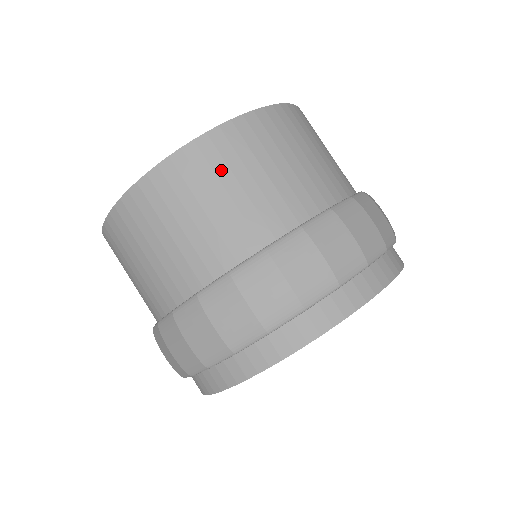
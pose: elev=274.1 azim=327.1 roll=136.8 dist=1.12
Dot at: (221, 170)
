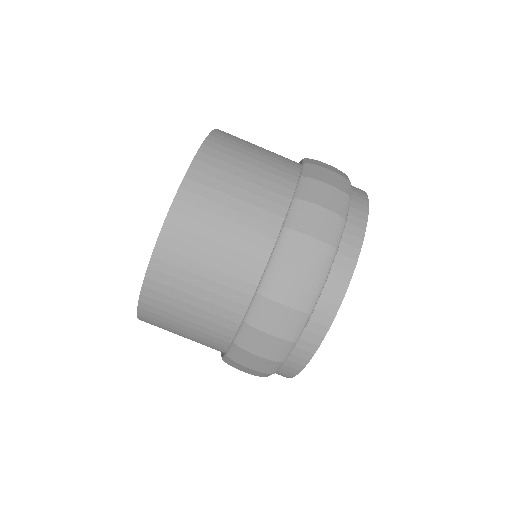
Dot at: (213, 195)
